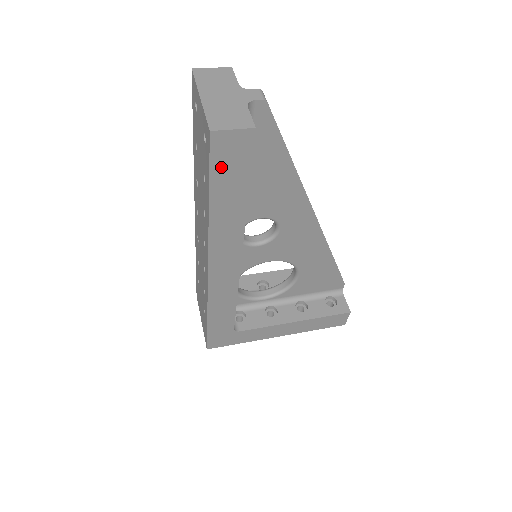
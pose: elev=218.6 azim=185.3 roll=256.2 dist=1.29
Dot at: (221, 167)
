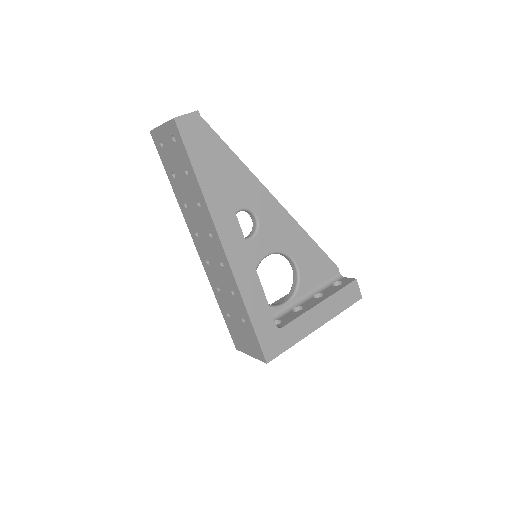
Dot at: (191, 144)
